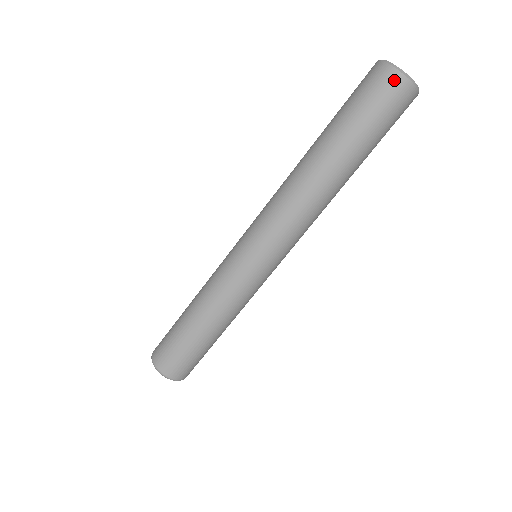
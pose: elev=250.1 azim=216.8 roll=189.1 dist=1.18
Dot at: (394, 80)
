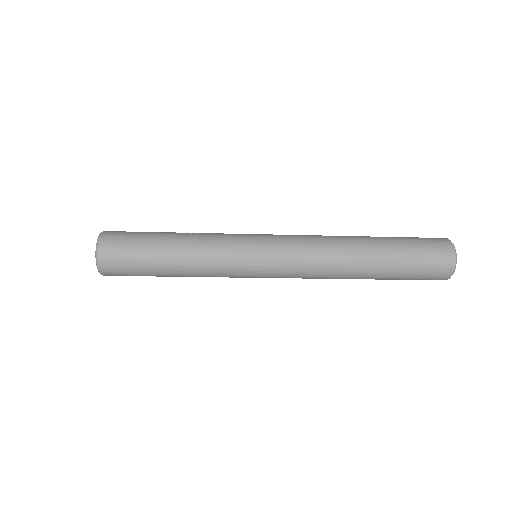
Dot at: occluded
